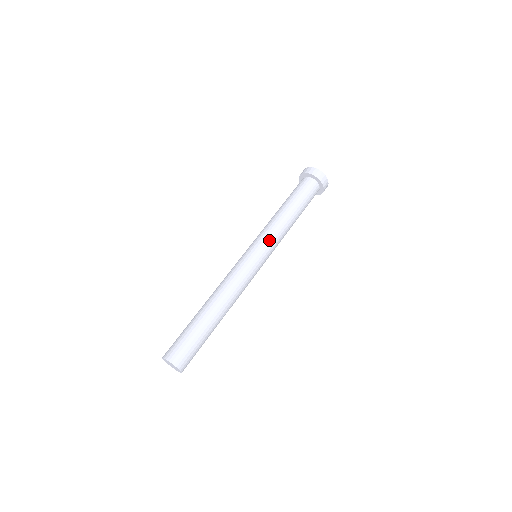
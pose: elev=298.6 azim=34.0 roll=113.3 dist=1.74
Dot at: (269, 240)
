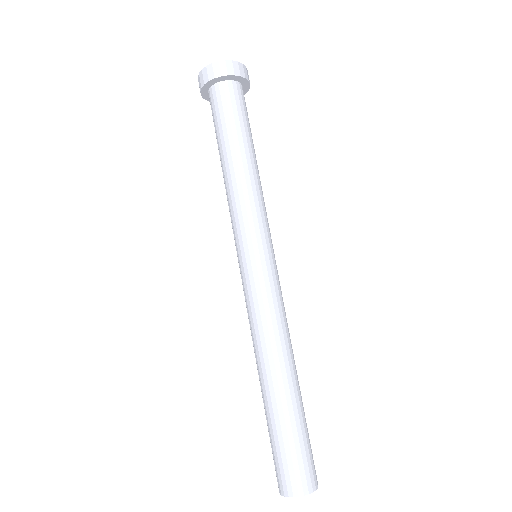
Dot at: (257, 223)
